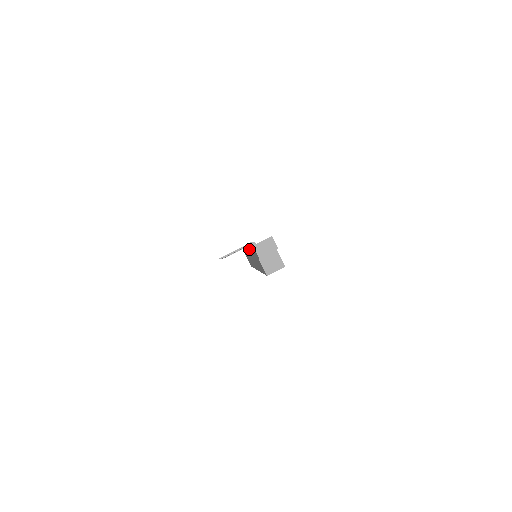
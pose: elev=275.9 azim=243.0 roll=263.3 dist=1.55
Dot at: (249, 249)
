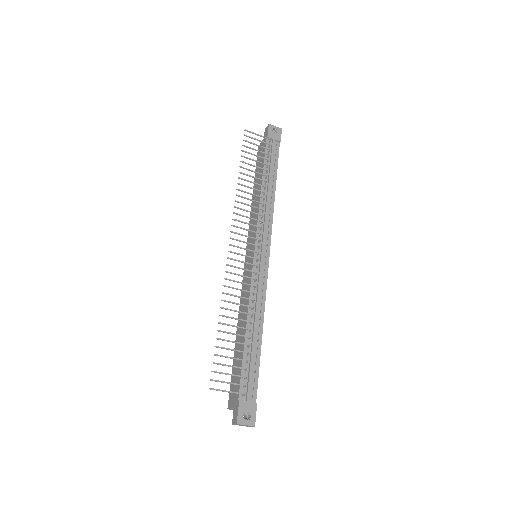
Dot at: (256, 256)
